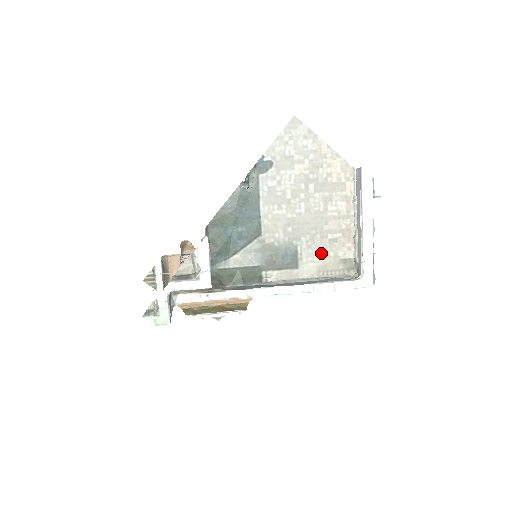
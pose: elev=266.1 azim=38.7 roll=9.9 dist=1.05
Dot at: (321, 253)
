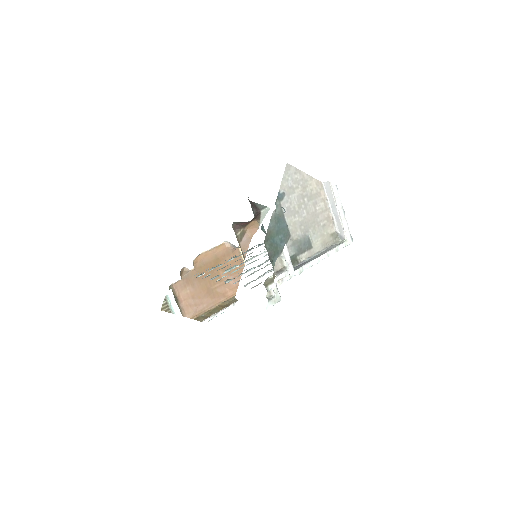
Dot at: (320, 235)
